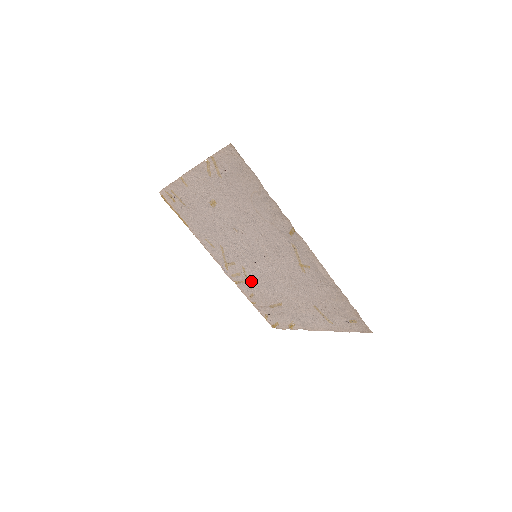
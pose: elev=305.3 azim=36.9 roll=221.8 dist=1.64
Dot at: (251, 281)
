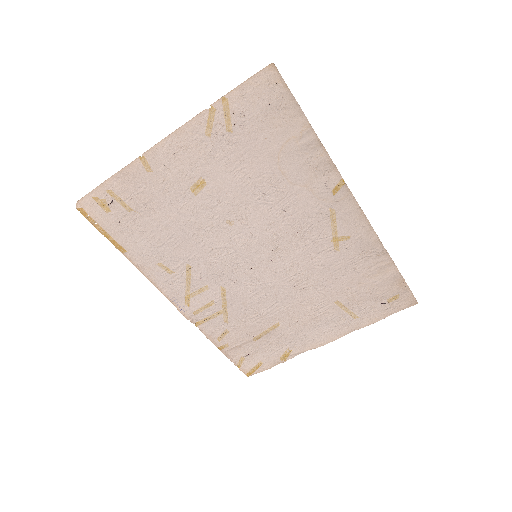
Dot at: (231, 307)
